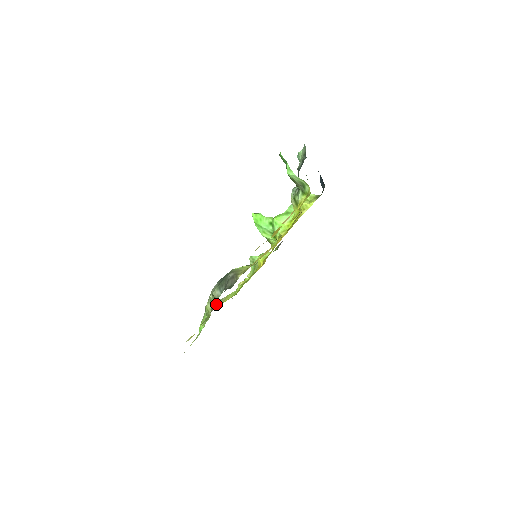
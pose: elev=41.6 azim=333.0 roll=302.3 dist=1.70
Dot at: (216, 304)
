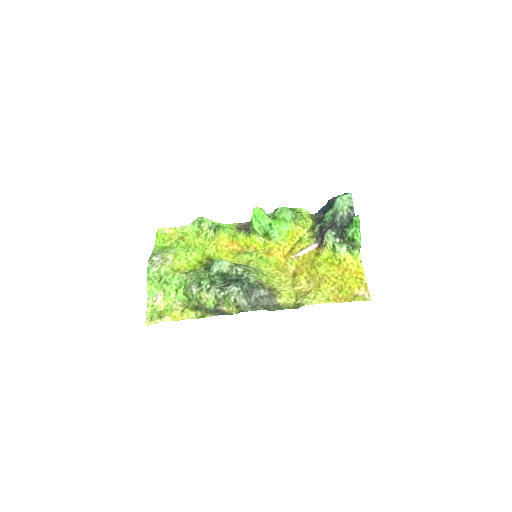
Dot at: (234, 308)
